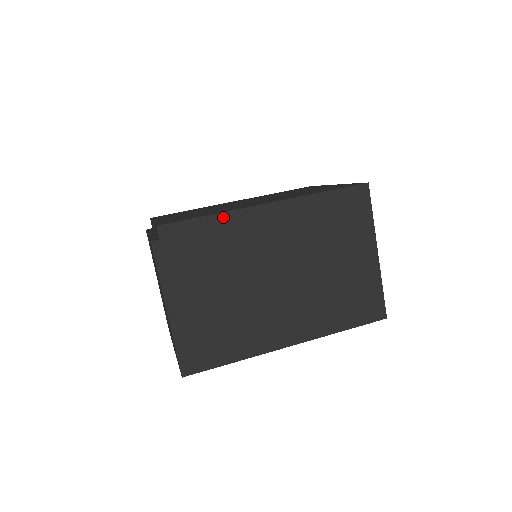
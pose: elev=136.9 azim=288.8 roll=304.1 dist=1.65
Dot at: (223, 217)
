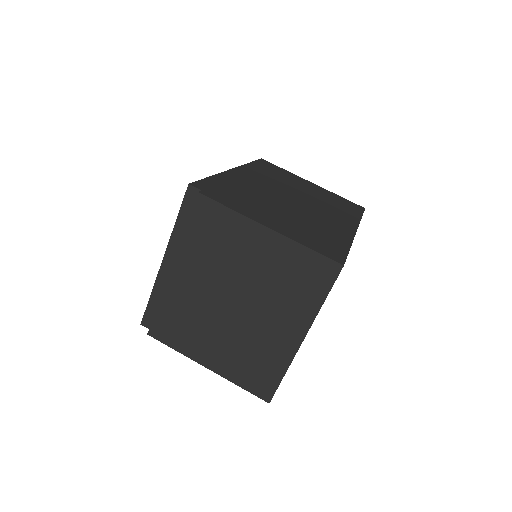
Dot at: (220, 176)
